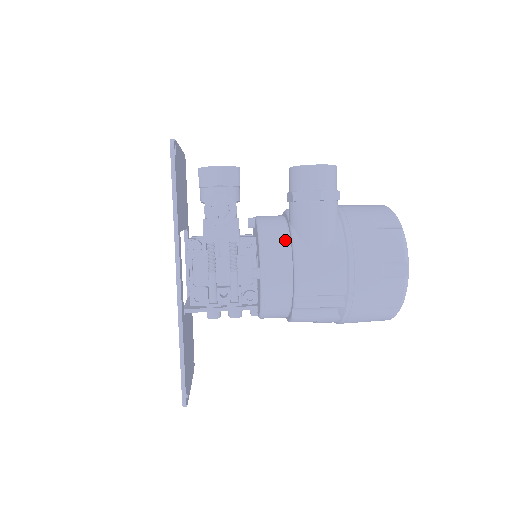
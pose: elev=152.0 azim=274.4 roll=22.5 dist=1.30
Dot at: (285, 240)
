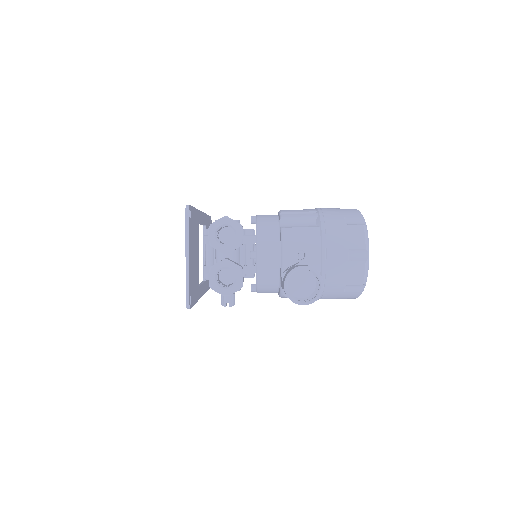
Dot at: (275, 288)
